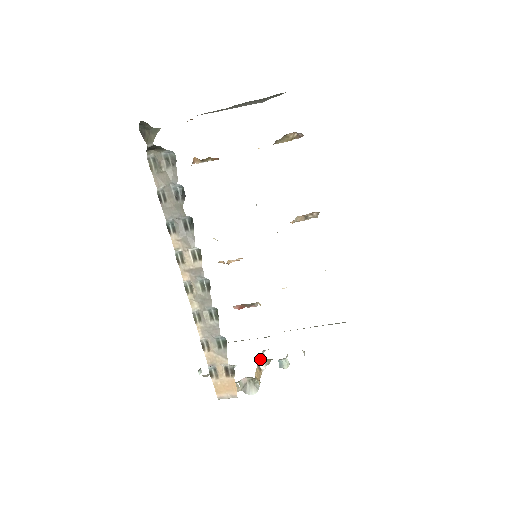
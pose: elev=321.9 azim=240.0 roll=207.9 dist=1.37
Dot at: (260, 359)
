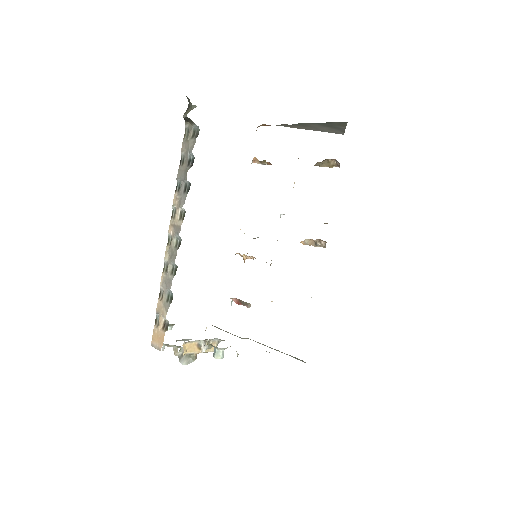
Dot at: (209, 342)
